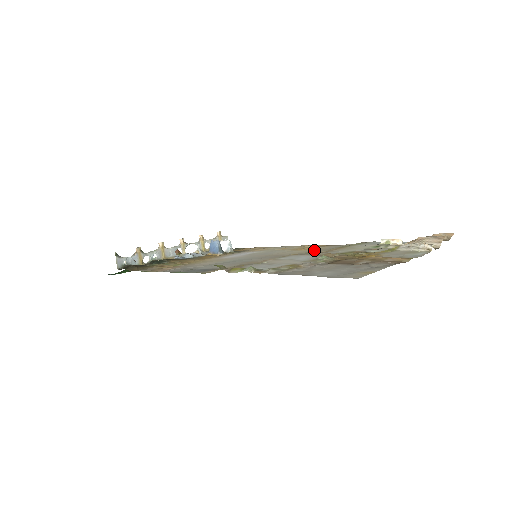
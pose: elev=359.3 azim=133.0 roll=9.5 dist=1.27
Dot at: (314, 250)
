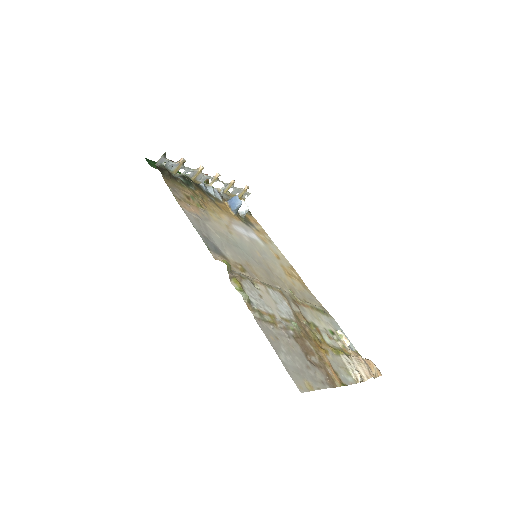
Dot at: (295, 287)
